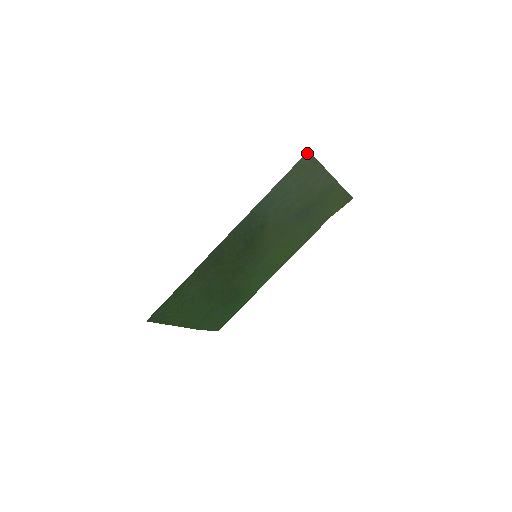
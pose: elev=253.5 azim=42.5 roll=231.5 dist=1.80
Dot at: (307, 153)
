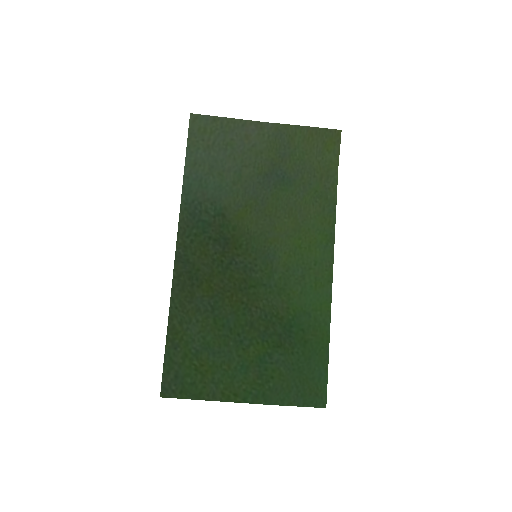
Dot at: (192, 117)
